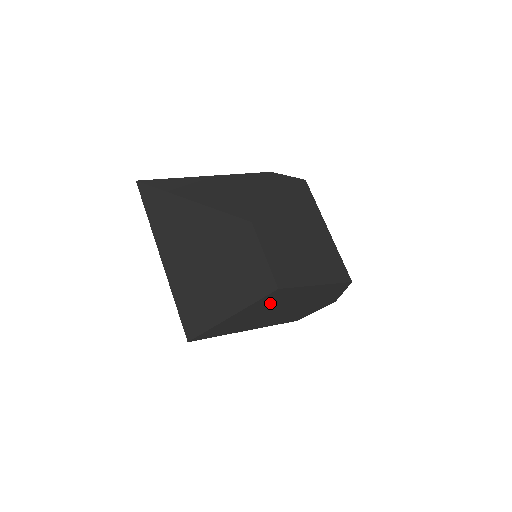
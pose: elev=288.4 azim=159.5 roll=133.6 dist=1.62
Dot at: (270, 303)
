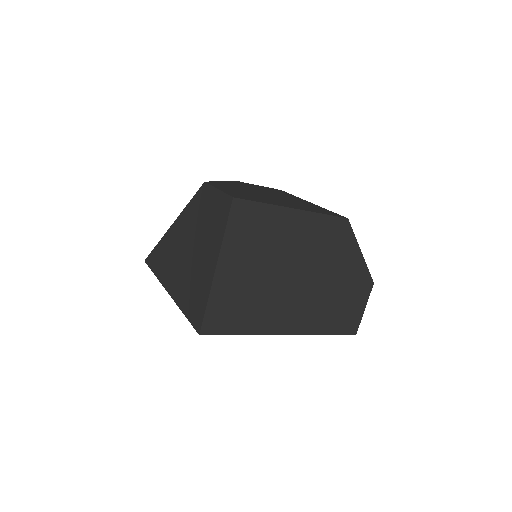
Dot at: (253, 243)
